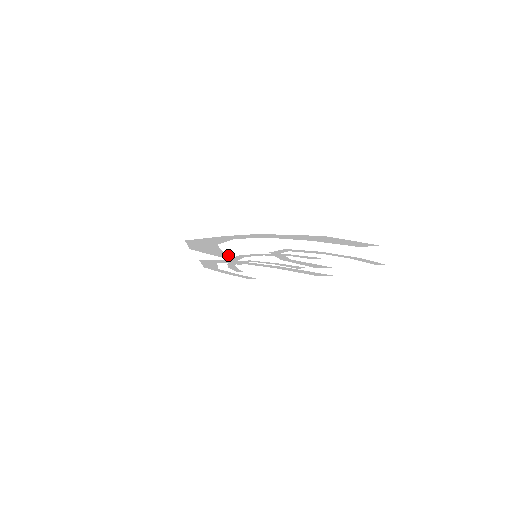
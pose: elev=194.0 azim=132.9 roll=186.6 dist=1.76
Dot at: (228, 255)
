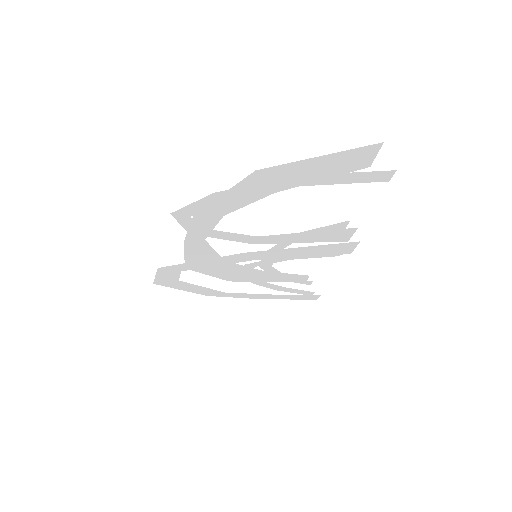
Dot at: (286, 275)
